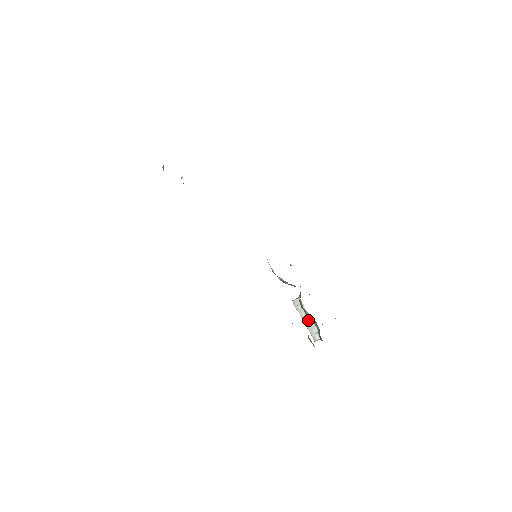
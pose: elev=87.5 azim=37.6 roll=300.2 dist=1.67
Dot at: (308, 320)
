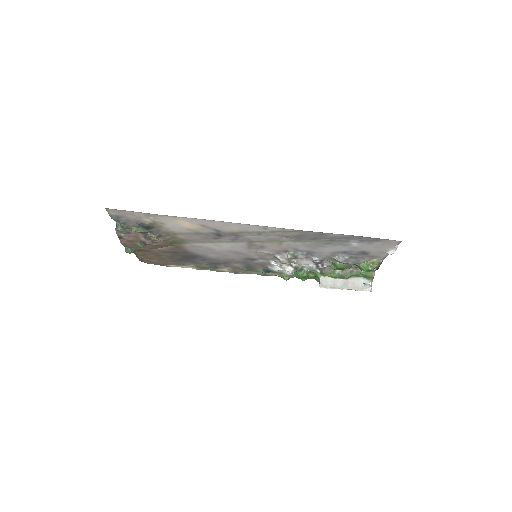
Dot at: (347, 283)
